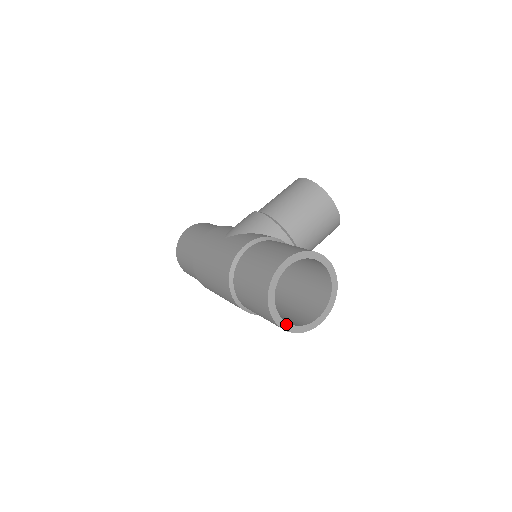
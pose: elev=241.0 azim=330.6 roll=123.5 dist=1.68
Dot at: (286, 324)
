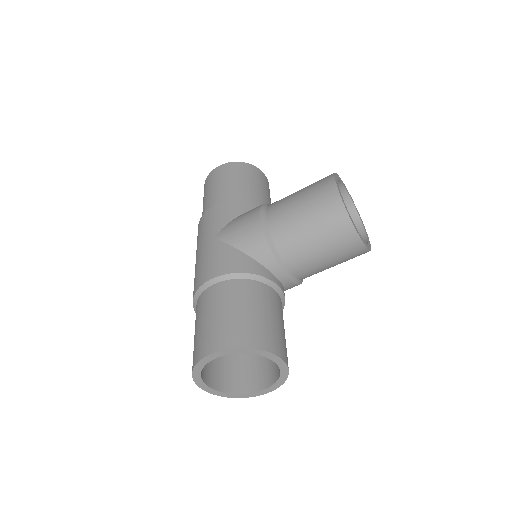
Dot at: (217, 392)
